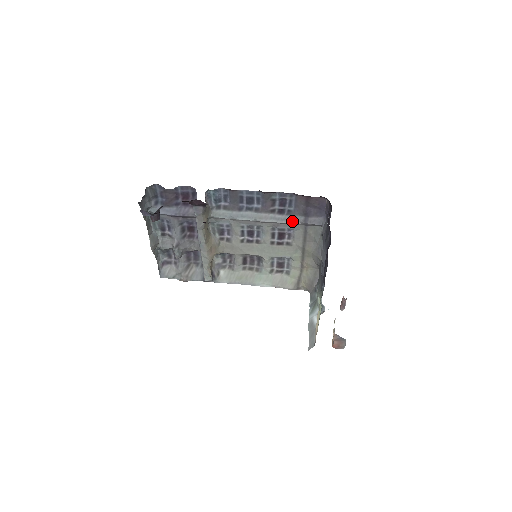
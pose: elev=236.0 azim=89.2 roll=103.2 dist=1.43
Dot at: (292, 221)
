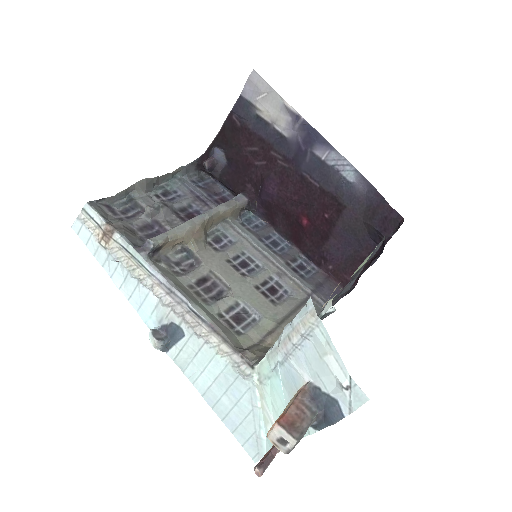
Dot at: (301, 281)
